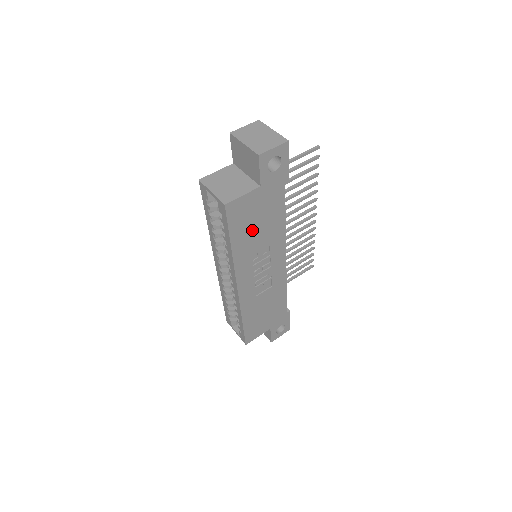
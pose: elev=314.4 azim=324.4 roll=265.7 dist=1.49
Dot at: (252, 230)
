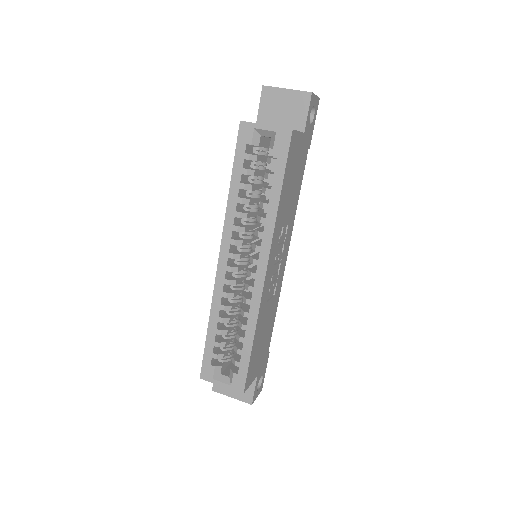
Dot at: (289, 188)
